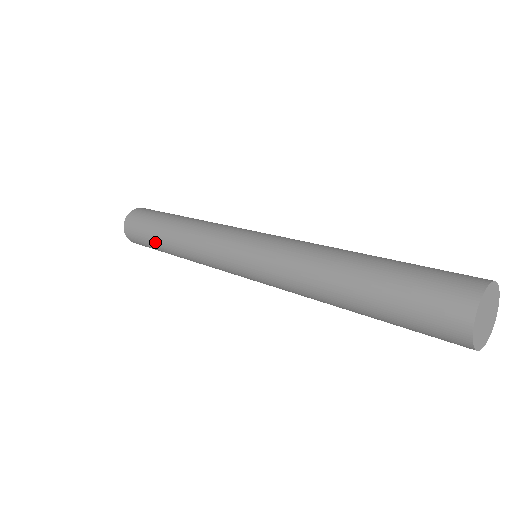
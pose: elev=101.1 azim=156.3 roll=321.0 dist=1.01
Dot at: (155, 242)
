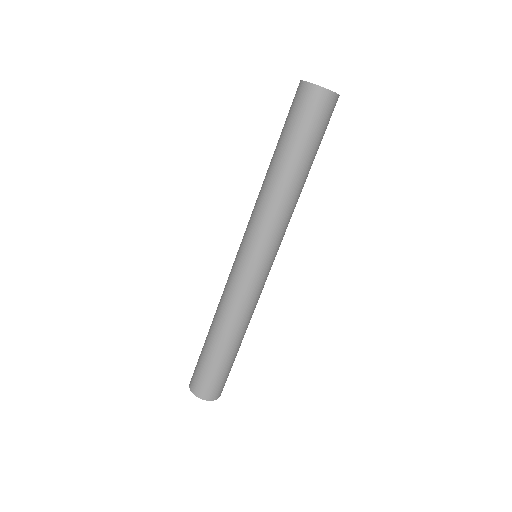
Dot at: (213, 355)
